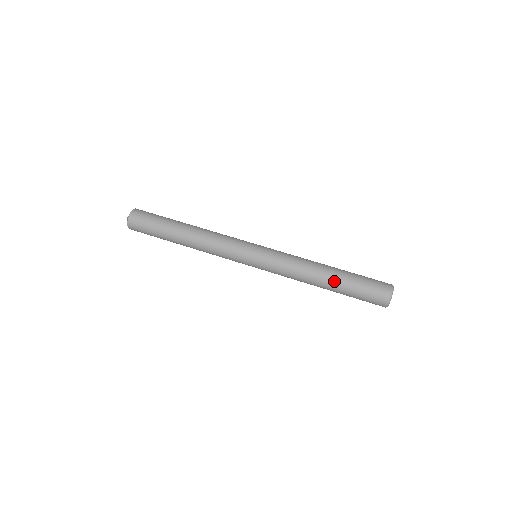
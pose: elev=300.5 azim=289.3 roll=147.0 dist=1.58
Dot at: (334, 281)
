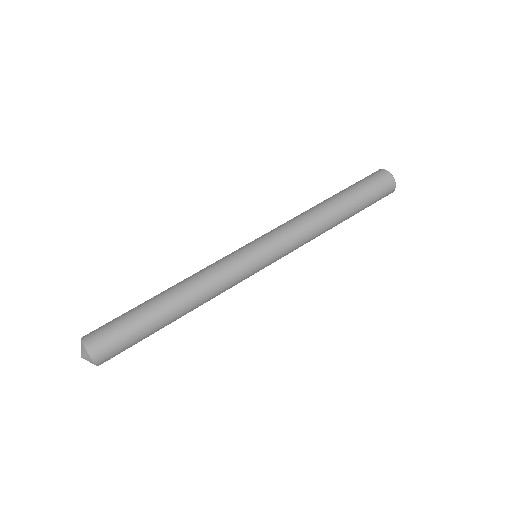
Dot at: (346, 216)
